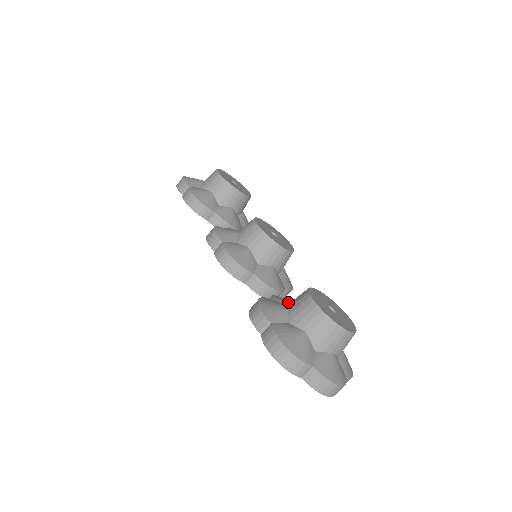
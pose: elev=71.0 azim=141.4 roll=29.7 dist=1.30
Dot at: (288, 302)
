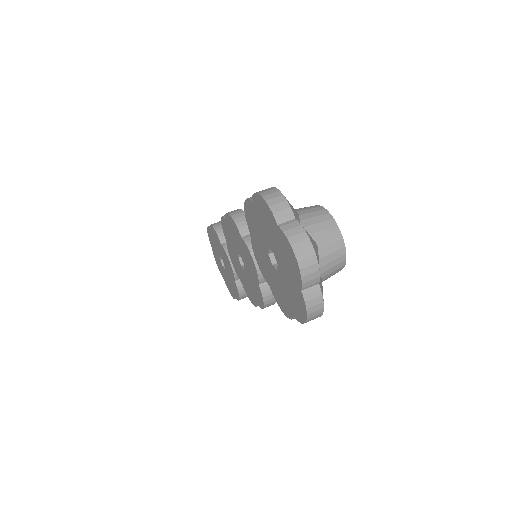
Dot at: occluded
